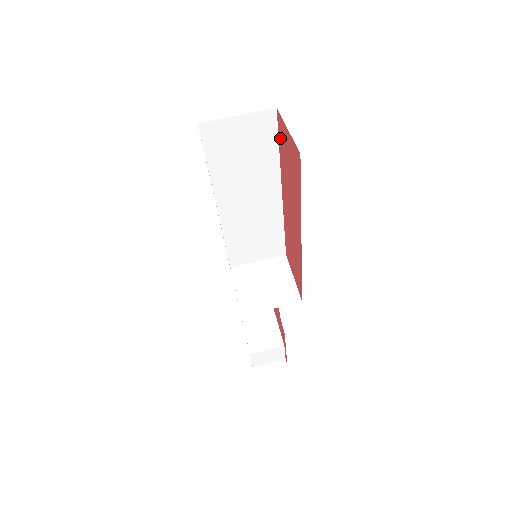
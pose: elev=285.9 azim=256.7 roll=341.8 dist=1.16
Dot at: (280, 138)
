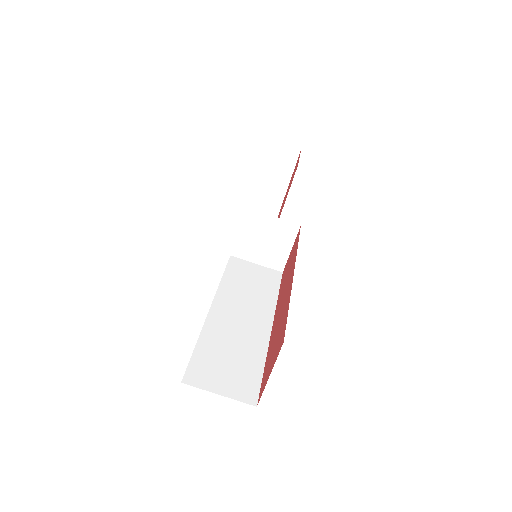
Dot at: (284, 327)
